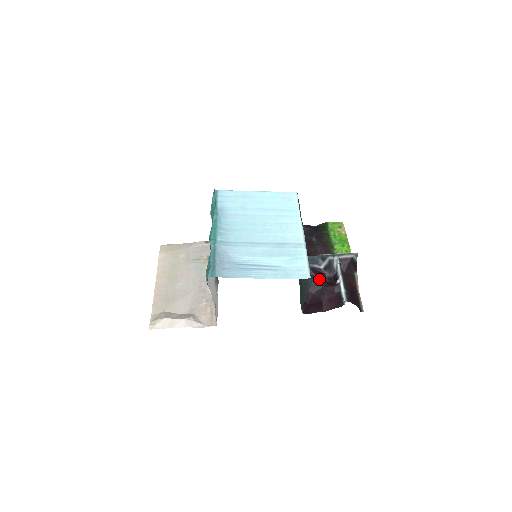
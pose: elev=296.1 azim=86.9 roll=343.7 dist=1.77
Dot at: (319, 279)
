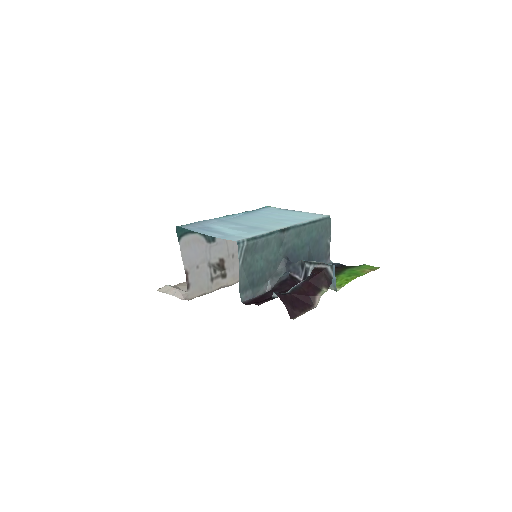
Dot at: (287, 285)
